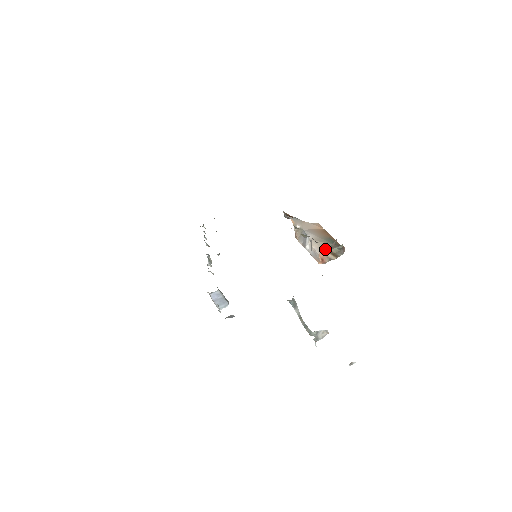
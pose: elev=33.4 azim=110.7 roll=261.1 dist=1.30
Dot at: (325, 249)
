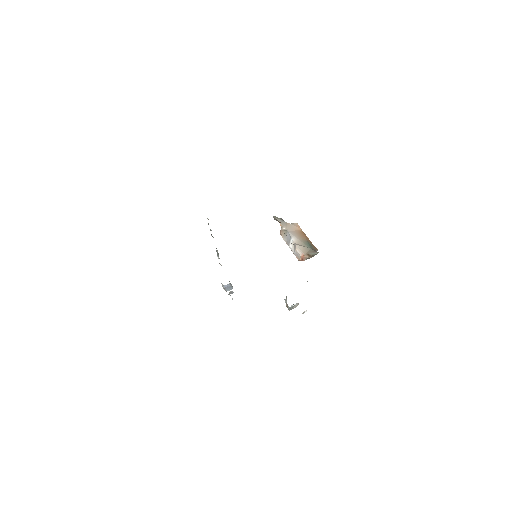
Dot at: (305, 253)
